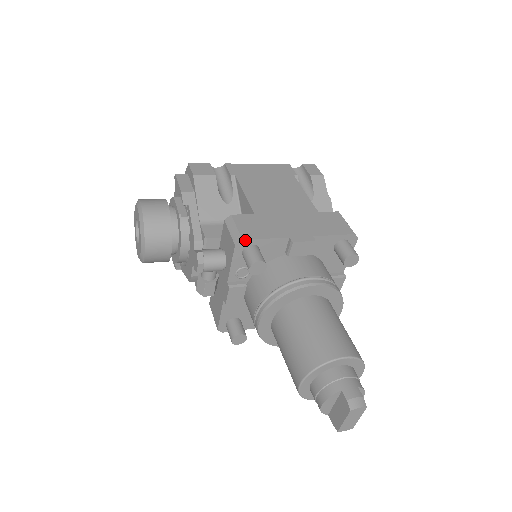
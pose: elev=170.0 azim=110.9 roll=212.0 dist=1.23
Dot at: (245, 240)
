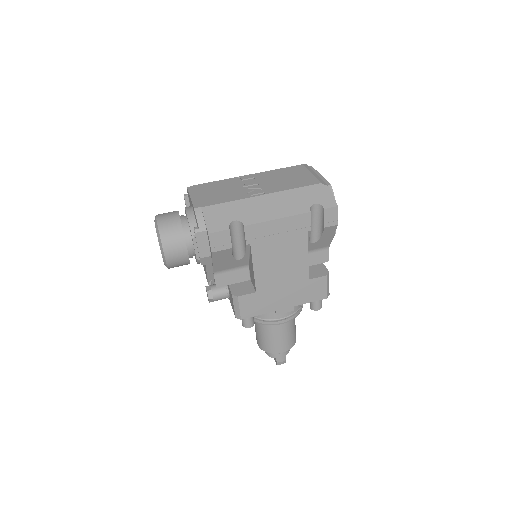
Dot at: occluded
